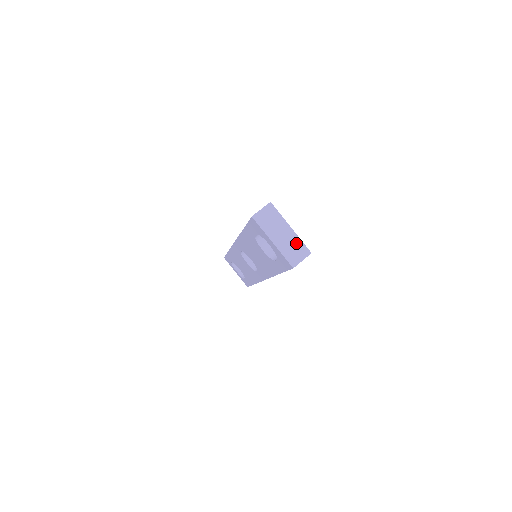
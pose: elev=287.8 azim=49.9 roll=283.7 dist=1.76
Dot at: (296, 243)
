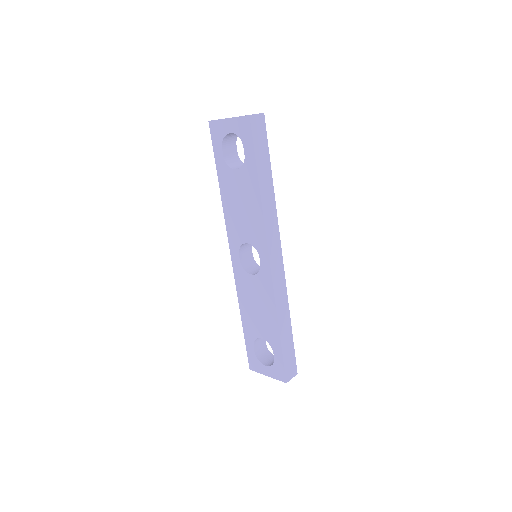
Dot at: occluded
